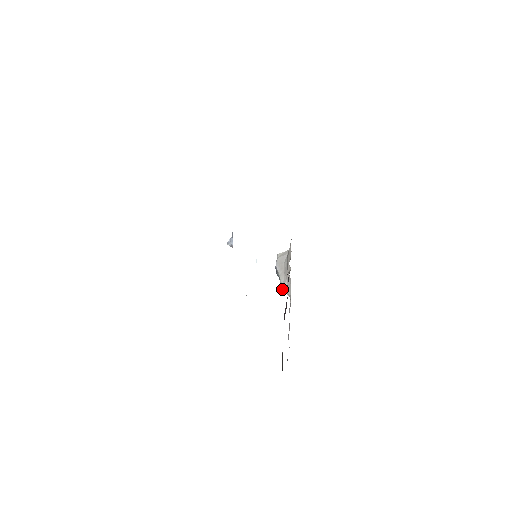
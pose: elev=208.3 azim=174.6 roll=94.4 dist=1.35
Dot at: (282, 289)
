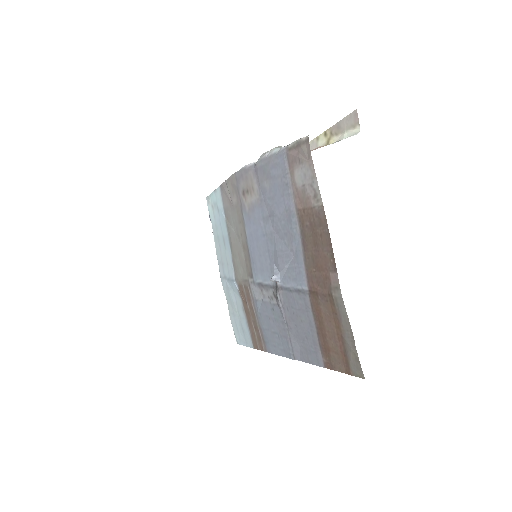
Dot at: occluded
